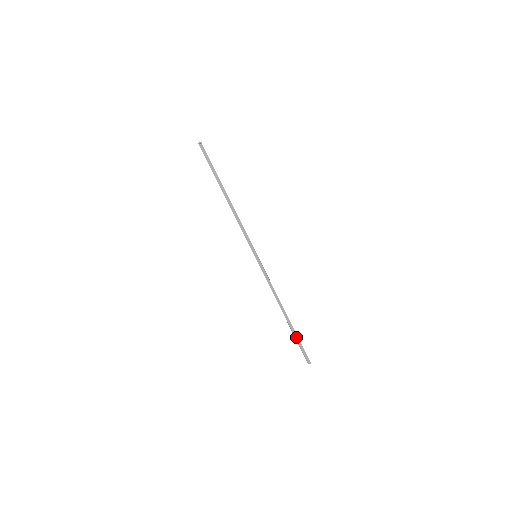
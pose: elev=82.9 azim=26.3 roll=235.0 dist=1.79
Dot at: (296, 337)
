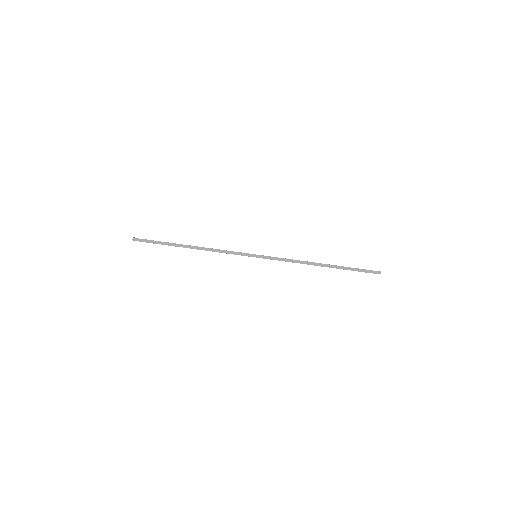
Dot at: (349, 269)
